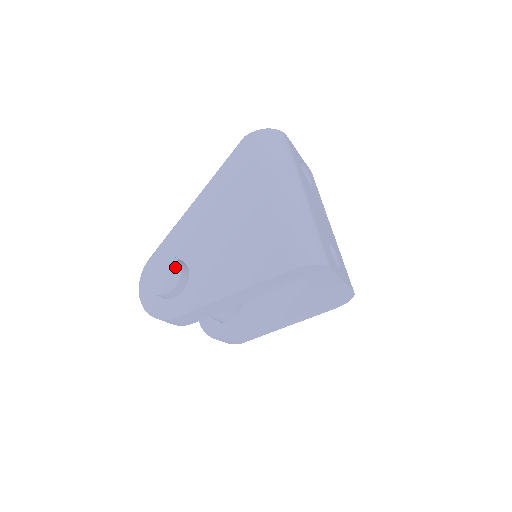
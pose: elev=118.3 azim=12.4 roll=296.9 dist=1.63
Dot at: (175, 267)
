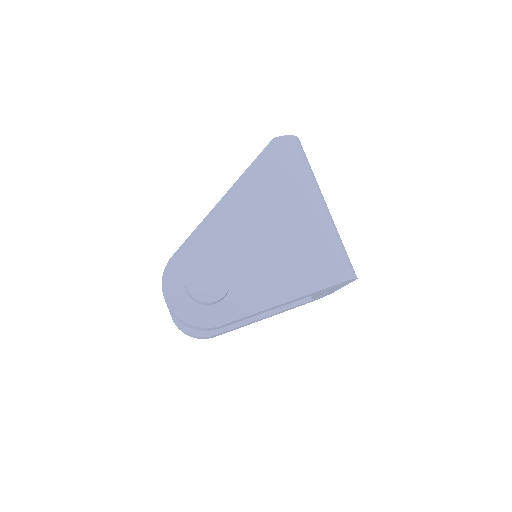
Dot at: (222, 272)
